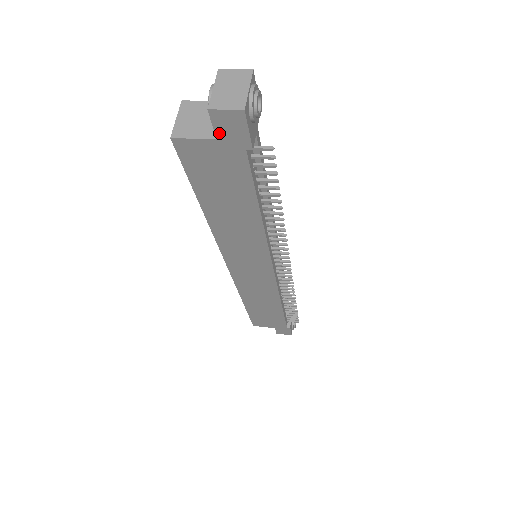
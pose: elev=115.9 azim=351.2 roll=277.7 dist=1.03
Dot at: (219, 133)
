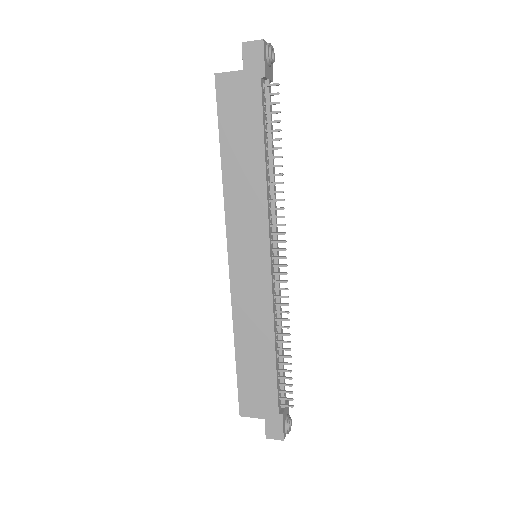
Dot at: (246, 63)
